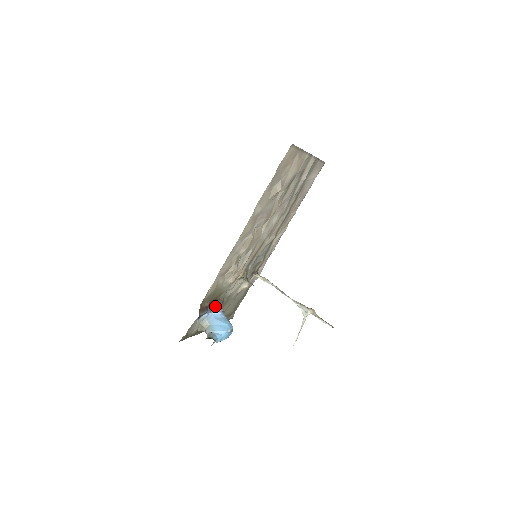
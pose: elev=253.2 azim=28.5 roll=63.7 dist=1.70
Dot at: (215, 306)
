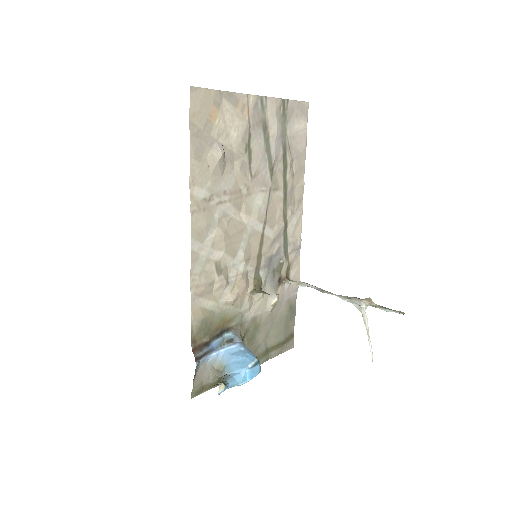
Dot at: (227, 338)
